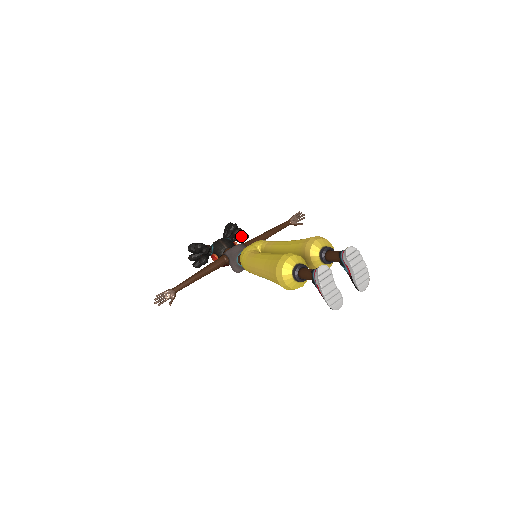
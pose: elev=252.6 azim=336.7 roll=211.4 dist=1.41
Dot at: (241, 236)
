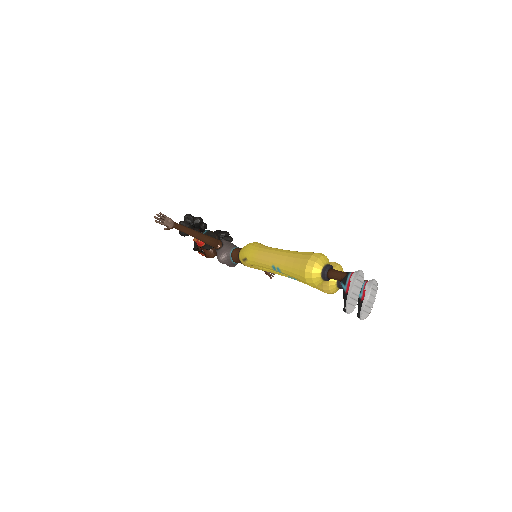
Dot at: occluded
